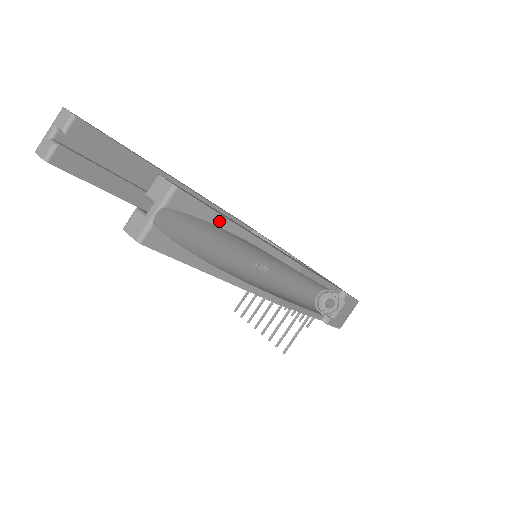
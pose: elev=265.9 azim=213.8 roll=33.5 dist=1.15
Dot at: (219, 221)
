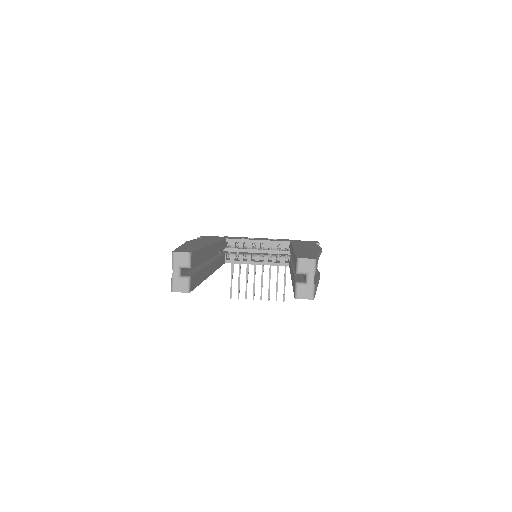
Dot at: occluded
